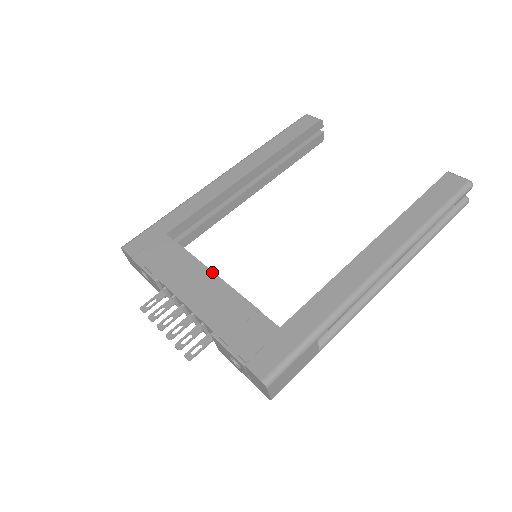
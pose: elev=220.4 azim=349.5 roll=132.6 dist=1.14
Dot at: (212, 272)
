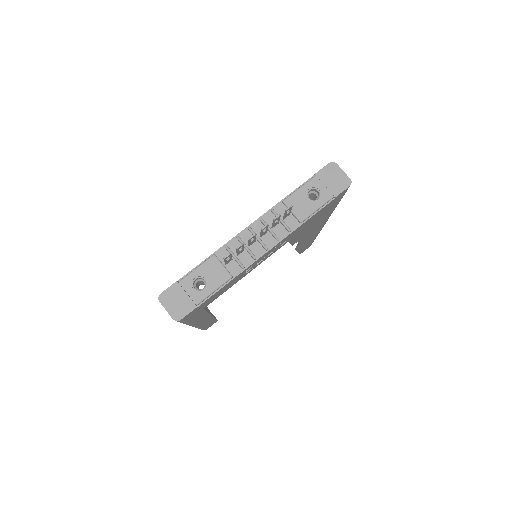
Dot at: occluded
